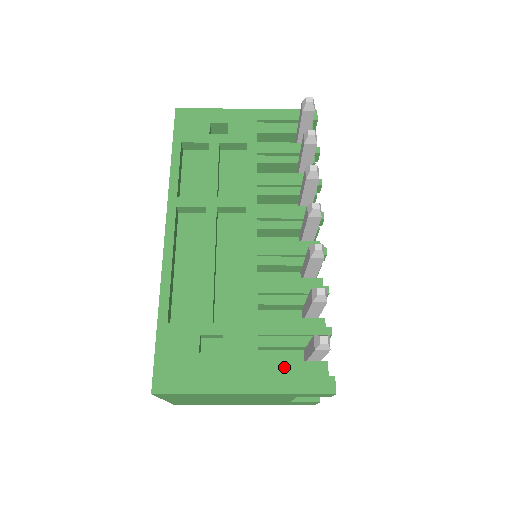
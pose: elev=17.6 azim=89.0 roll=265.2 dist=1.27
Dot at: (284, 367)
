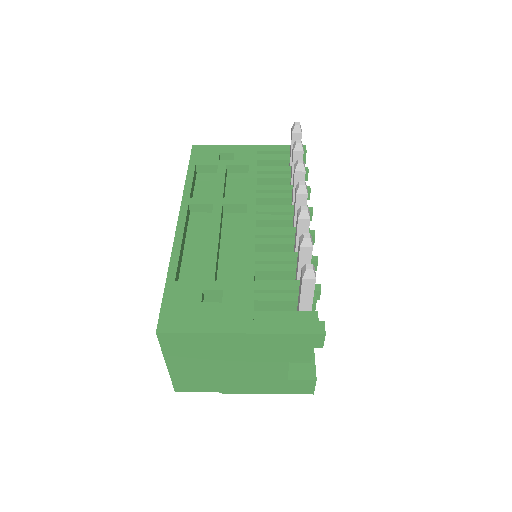
Dot at: (278, 316)
